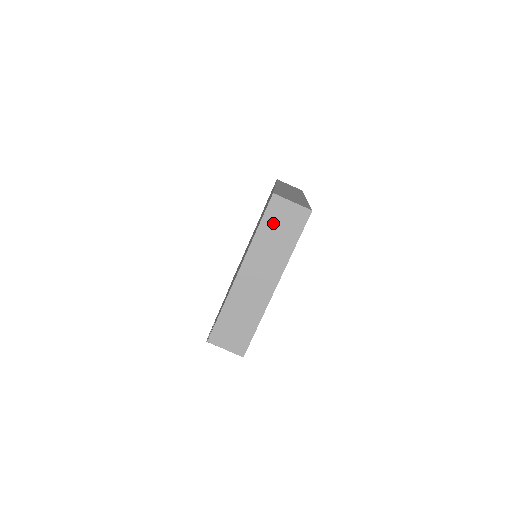
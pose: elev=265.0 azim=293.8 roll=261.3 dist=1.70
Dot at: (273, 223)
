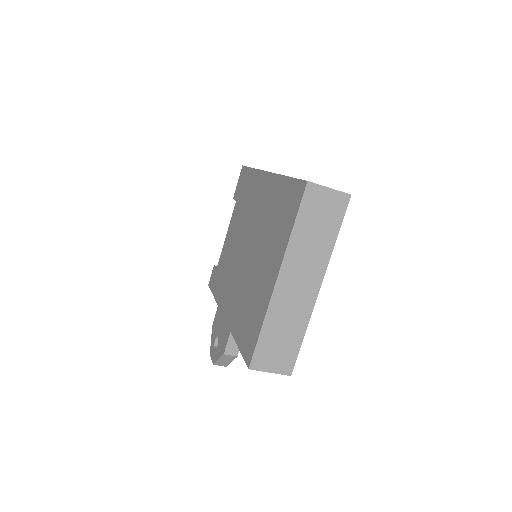
Dot at: (310, 216)
